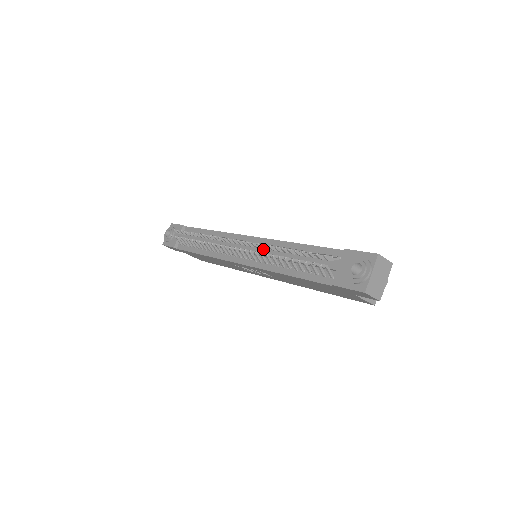
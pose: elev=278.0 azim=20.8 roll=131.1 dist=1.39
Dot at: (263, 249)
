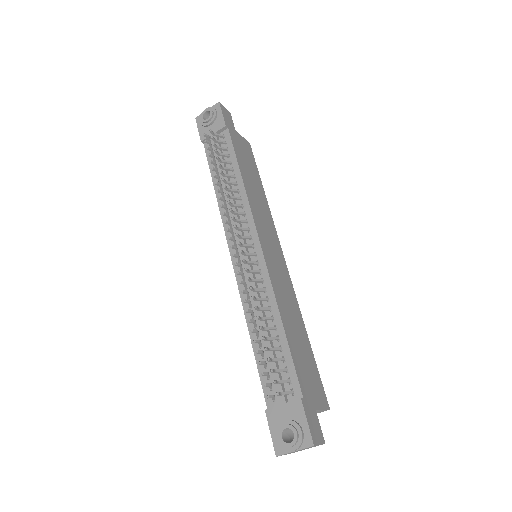
Dot at: (255, 285)
